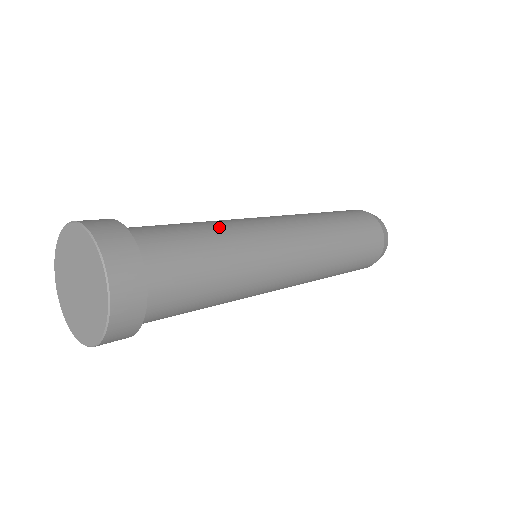
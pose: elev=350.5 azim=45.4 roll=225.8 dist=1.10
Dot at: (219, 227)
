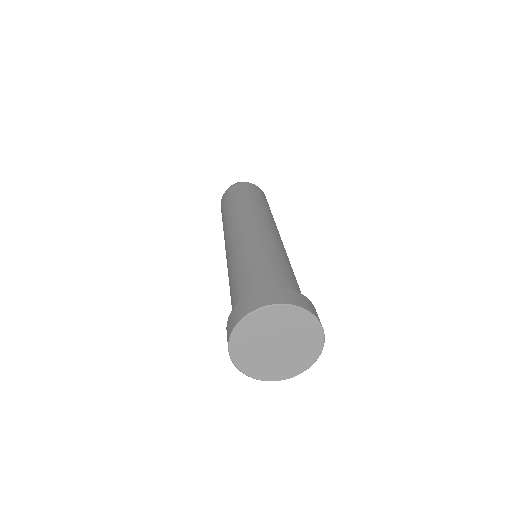
Dot at: (244, 257)
